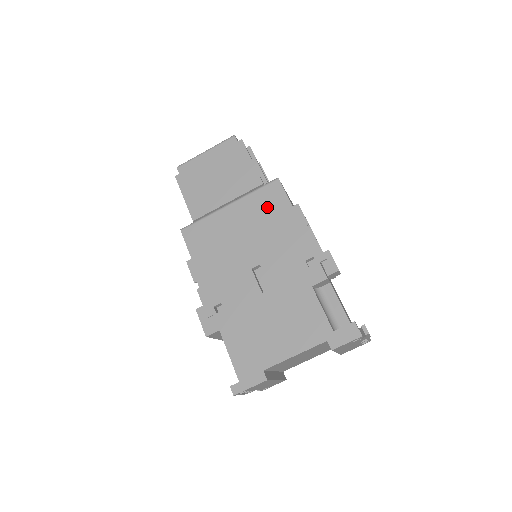
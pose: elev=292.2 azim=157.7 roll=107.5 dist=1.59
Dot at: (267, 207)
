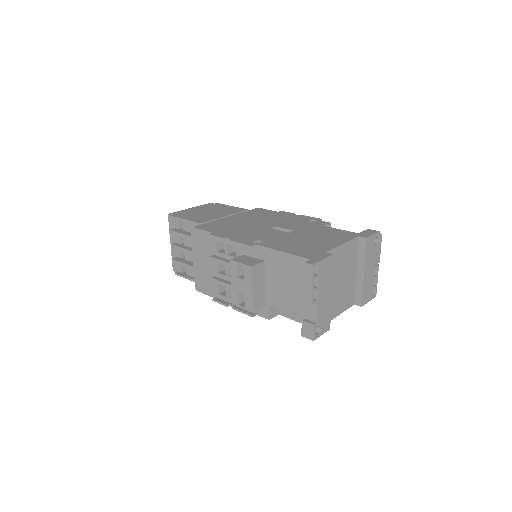
Dot at: (259, 214)
